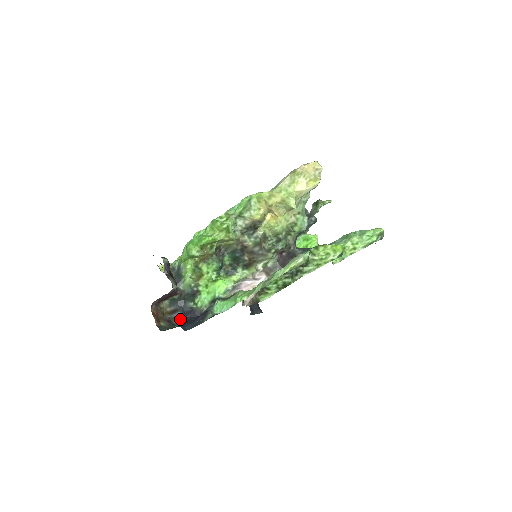
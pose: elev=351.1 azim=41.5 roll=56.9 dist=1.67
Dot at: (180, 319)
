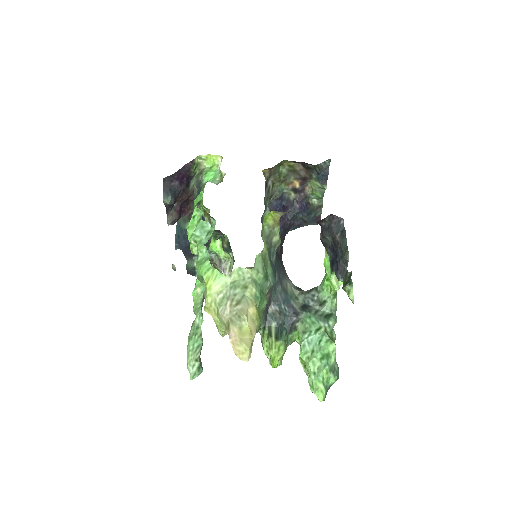
Dot at: occluded
